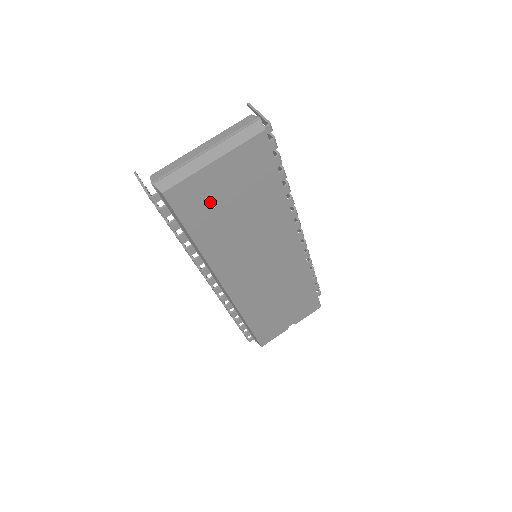
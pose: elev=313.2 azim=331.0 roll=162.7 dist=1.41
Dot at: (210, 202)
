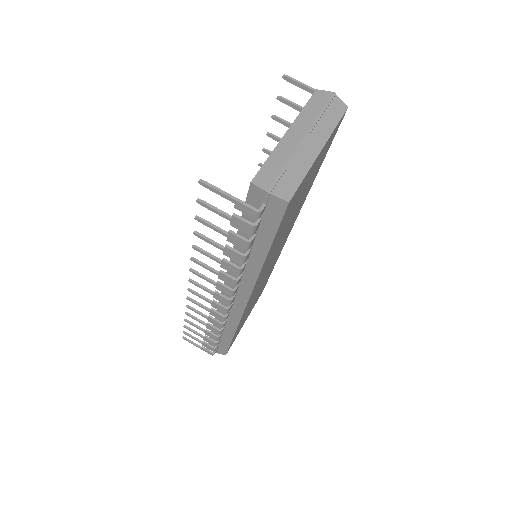
Dot at: (294, 203)
